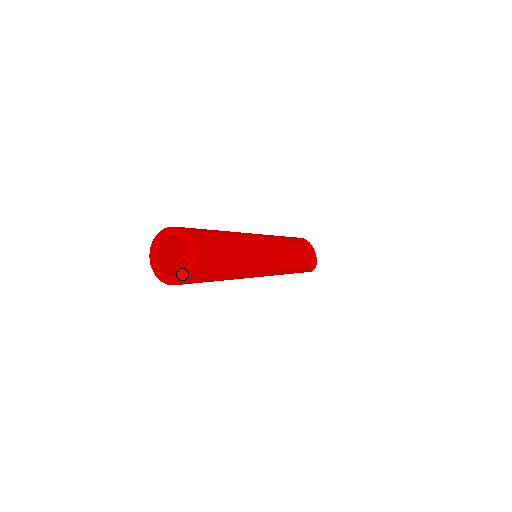
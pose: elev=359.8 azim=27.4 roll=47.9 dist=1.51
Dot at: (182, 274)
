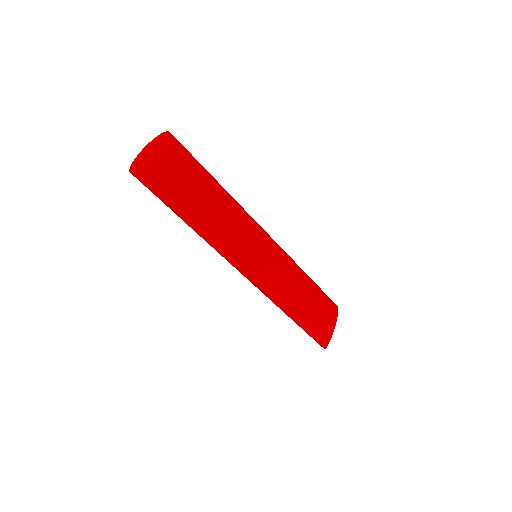
Dot at: (139, 166)
